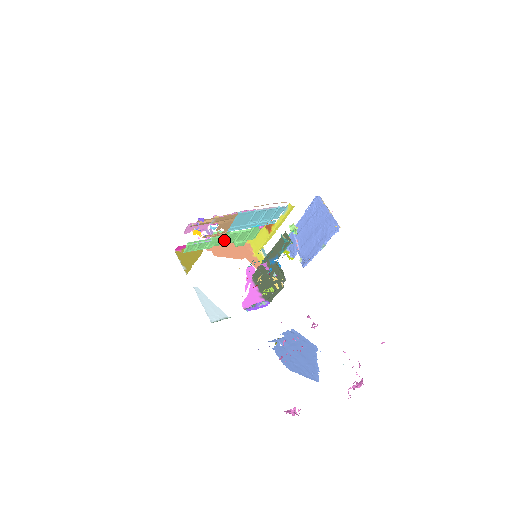
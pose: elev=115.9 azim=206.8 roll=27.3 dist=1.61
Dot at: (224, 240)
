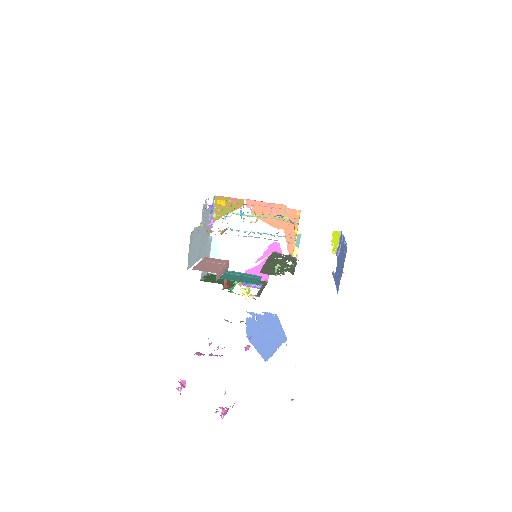
Dot at: occluded
